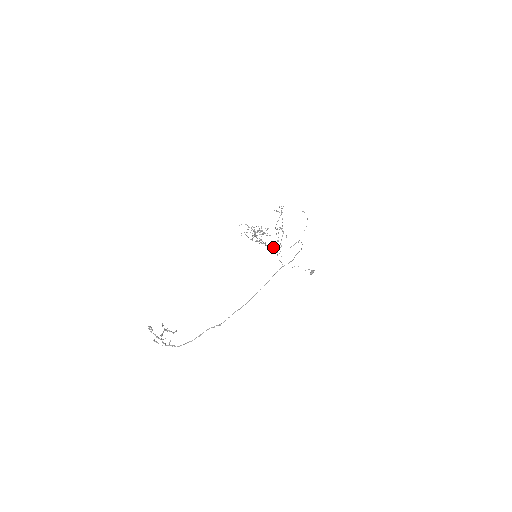
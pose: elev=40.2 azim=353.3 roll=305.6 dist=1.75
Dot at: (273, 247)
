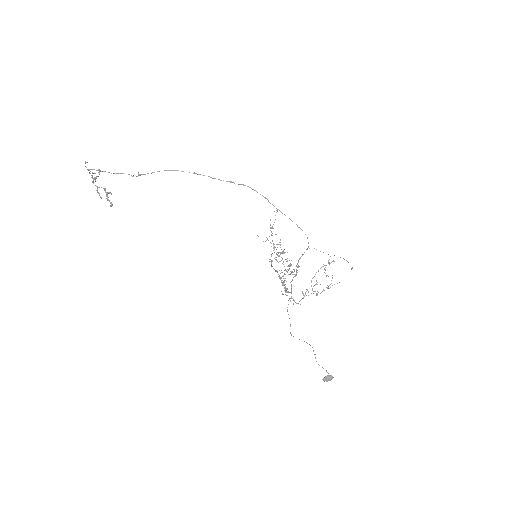
Dot at: (291, 292)
